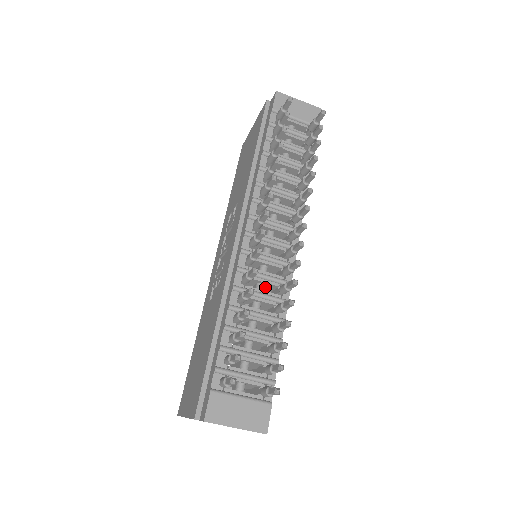
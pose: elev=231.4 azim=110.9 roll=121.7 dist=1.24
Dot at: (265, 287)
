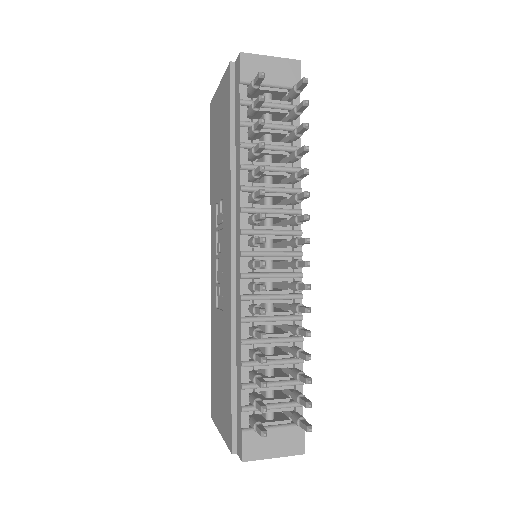
Dot at: occluded
